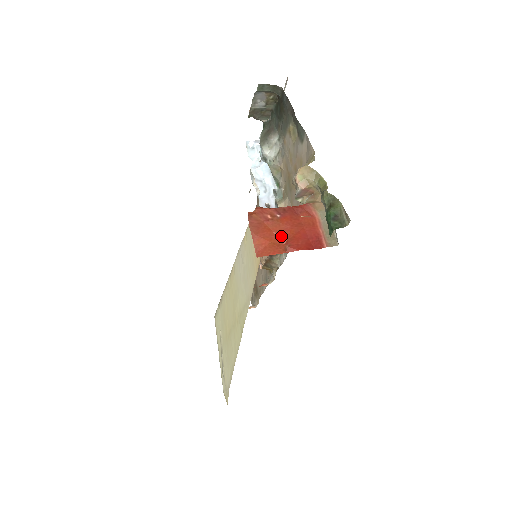
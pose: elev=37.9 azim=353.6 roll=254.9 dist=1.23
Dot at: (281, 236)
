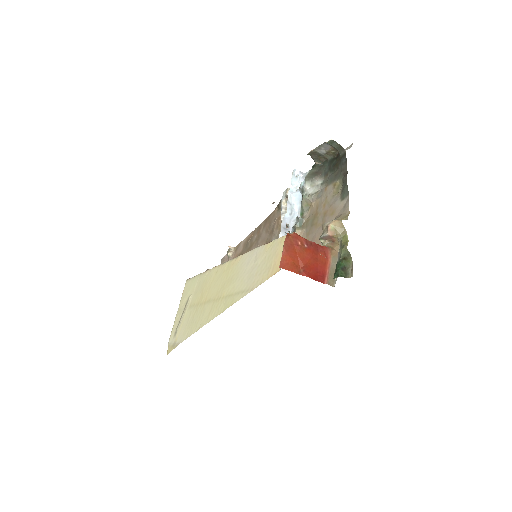
Dot at: (301, 261)
